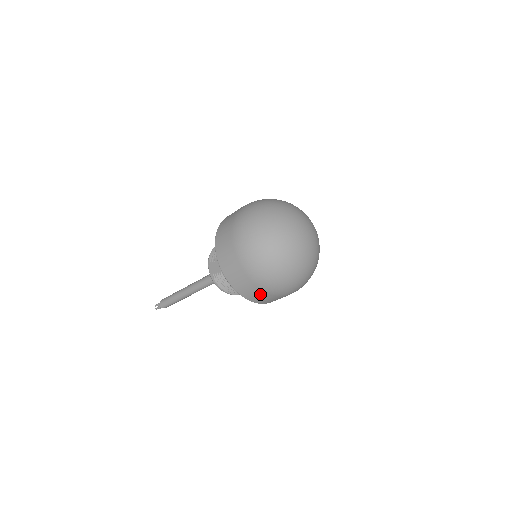
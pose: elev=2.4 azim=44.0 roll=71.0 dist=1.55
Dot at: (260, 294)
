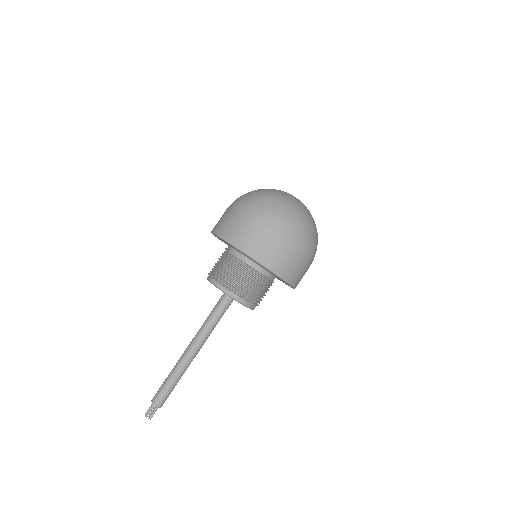
Dot at: (258, 237)
